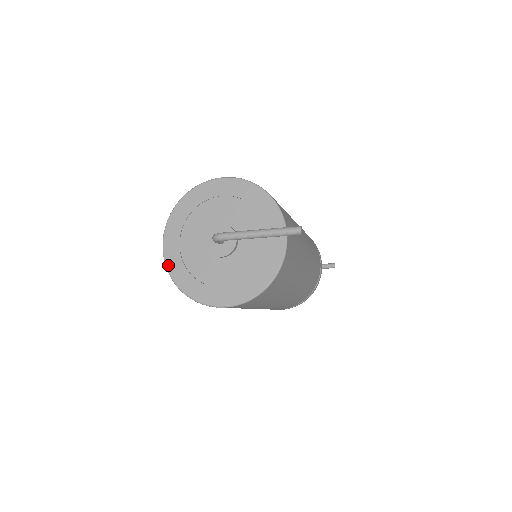
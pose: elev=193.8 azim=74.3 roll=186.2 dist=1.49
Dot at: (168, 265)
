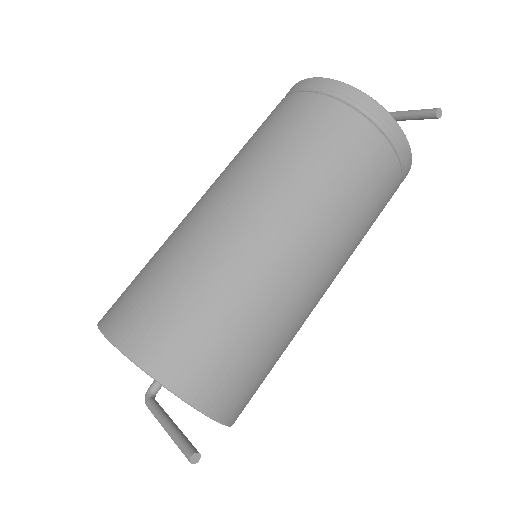
Dot at: occluded
